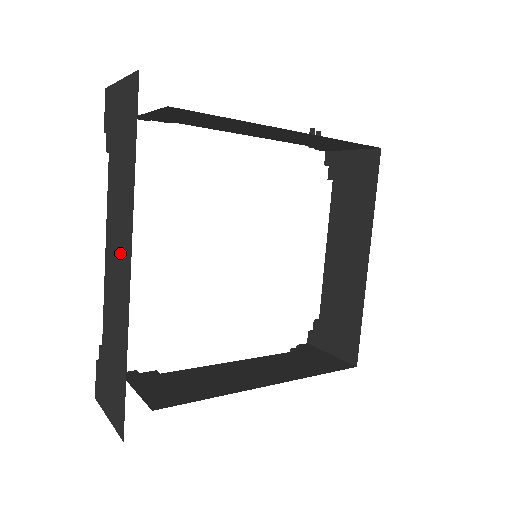
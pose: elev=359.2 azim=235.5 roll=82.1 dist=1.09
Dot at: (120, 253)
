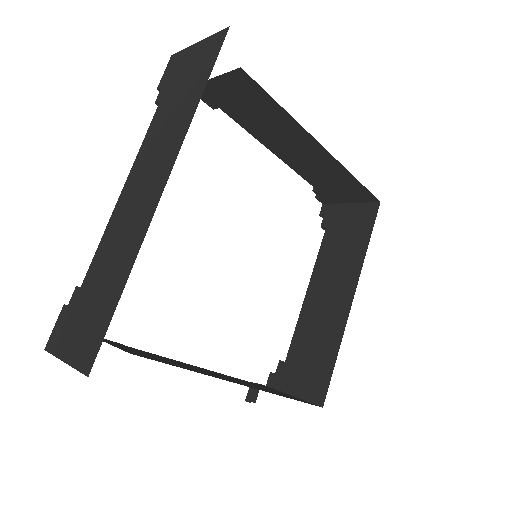
Dot at: (150, 180)
